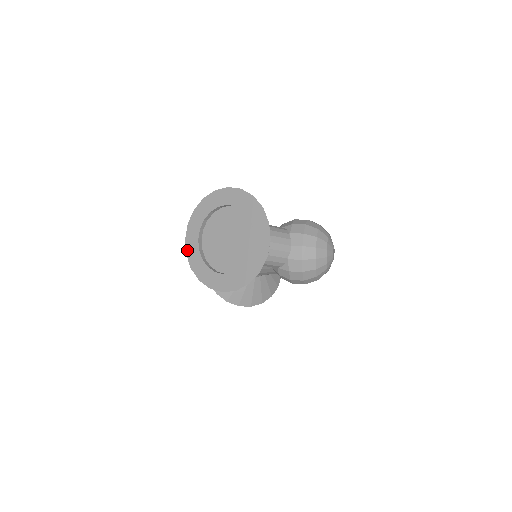
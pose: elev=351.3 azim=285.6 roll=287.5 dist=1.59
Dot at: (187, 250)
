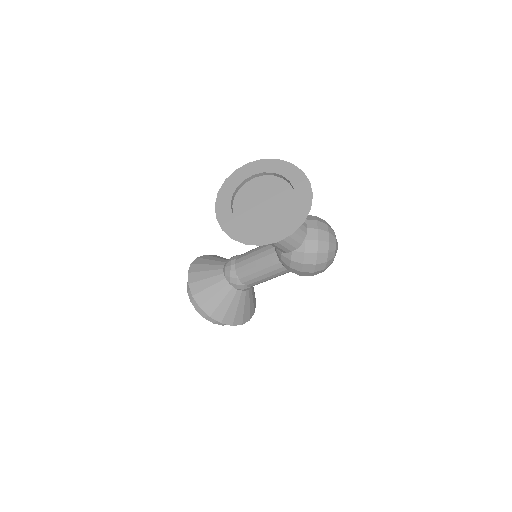
Dot at: (217, 214)
